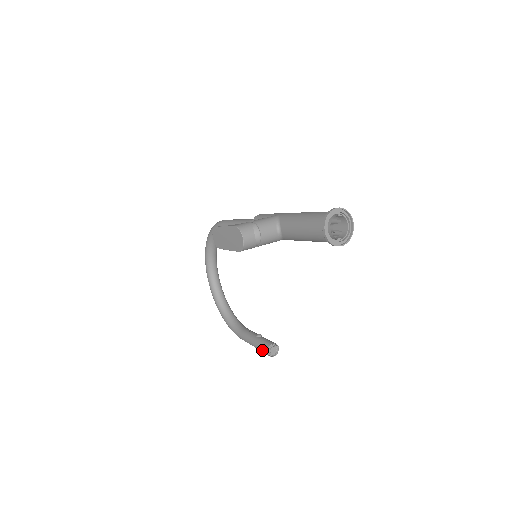
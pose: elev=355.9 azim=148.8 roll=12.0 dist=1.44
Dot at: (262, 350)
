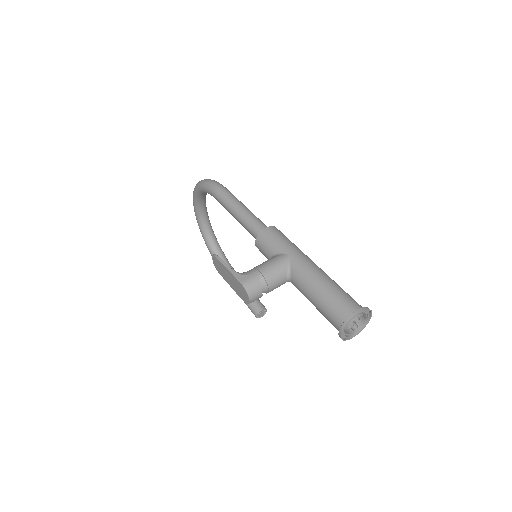
Dot at: (251, 311)
